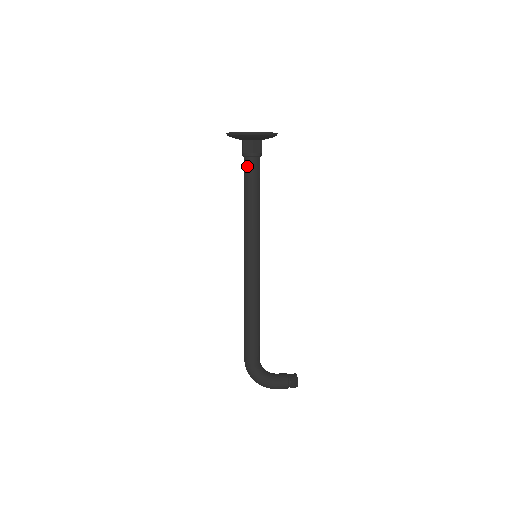
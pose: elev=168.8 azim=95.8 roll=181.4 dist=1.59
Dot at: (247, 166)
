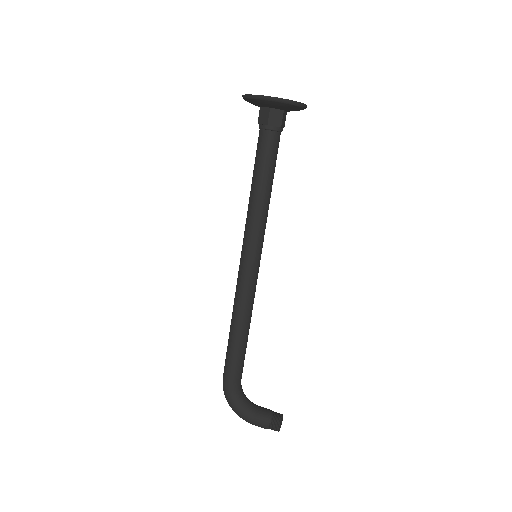
Dot at: (260, 141)
